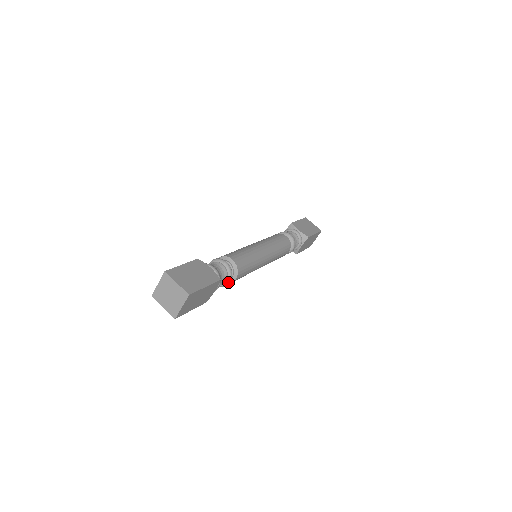
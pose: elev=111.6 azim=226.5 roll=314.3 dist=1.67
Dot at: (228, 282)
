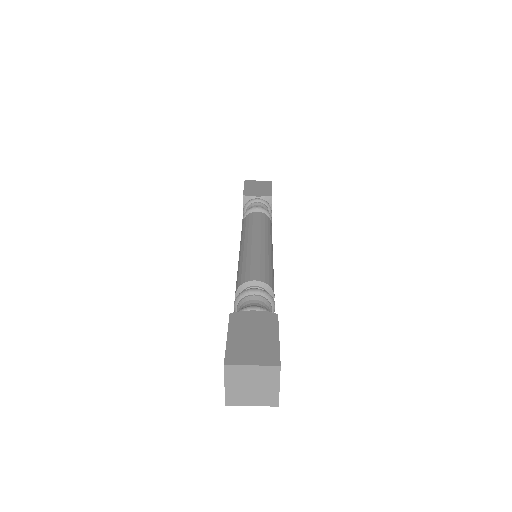
Dot at: (274, 308)
